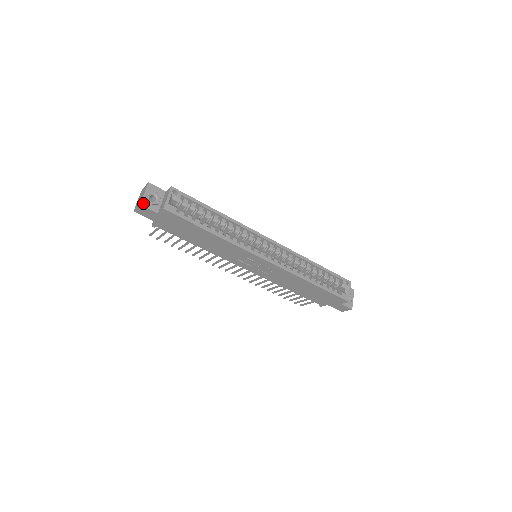
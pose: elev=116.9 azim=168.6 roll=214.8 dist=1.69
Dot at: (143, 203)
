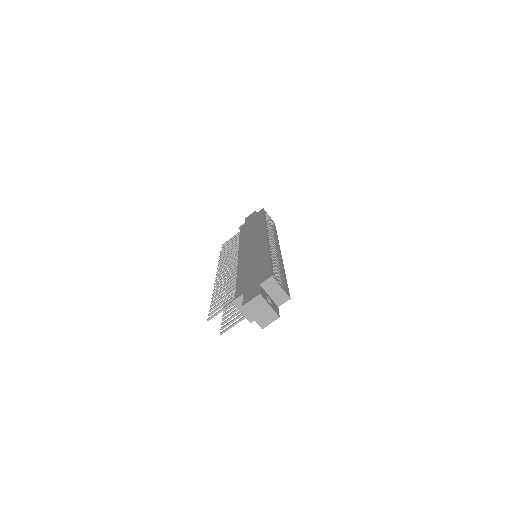
Dot at: (277, 314)
